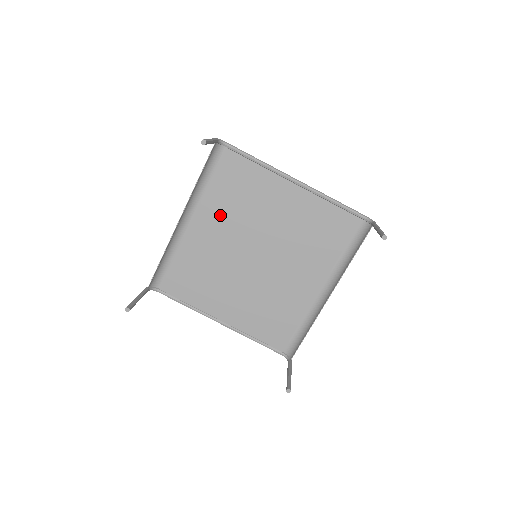
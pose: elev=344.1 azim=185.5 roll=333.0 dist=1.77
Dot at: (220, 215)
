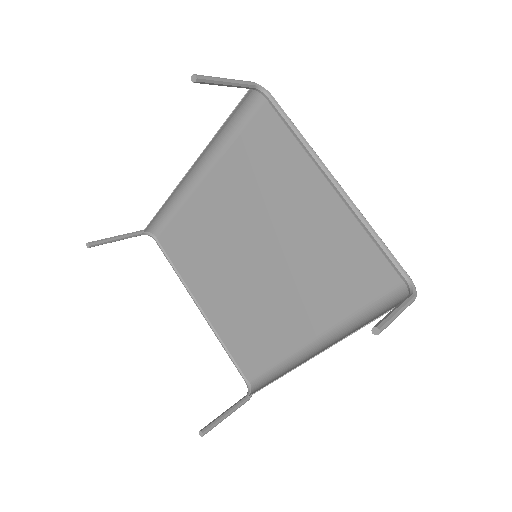
Dot at: (235, 186)
